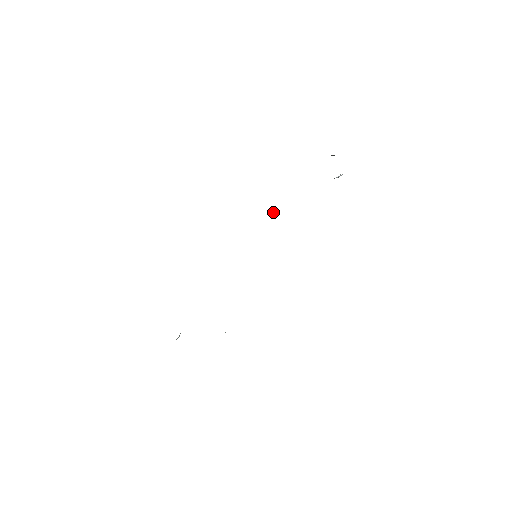
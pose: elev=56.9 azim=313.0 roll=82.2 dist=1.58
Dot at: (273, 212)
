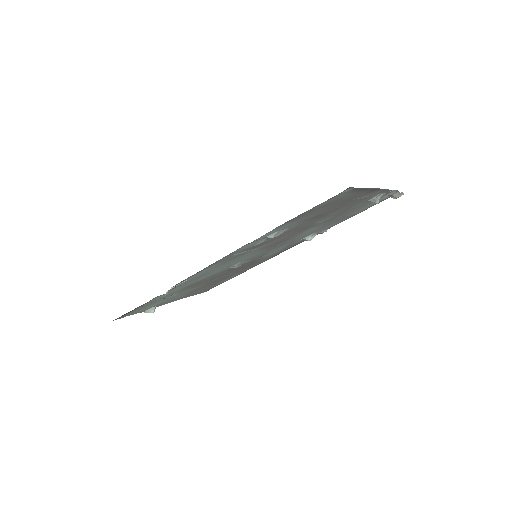
Dot at: (307, 238)
